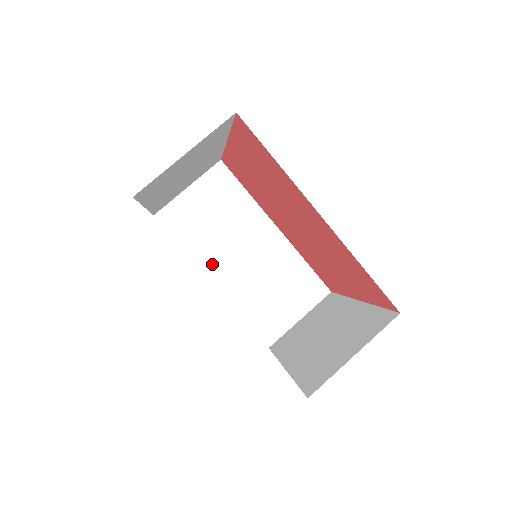
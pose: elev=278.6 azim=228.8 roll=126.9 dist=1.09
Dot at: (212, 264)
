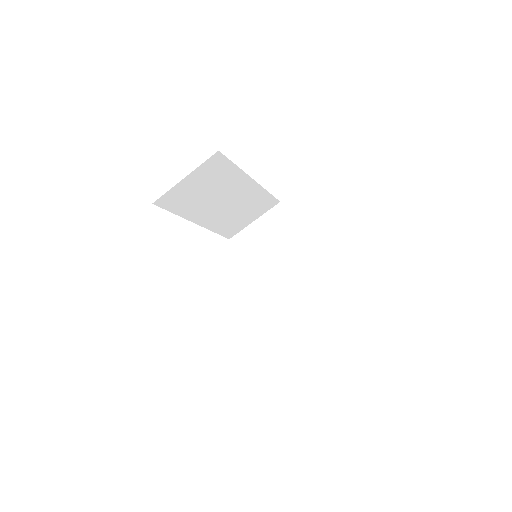
Dot at: (198, 215)
